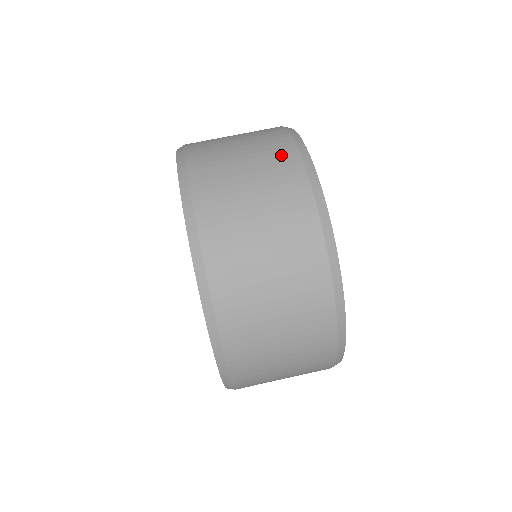
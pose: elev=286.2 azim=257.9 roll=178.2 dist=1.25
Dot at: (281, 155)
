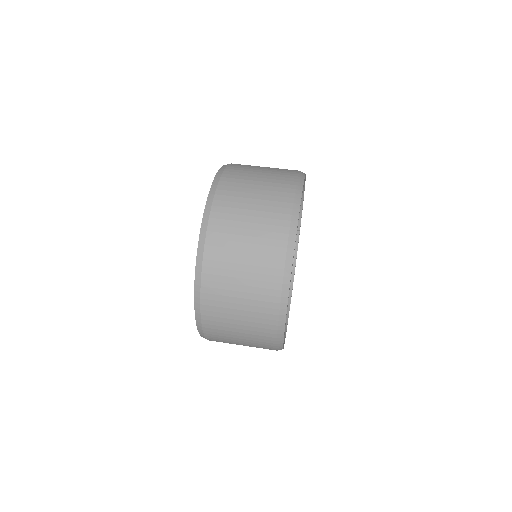
Dot at: occluded
